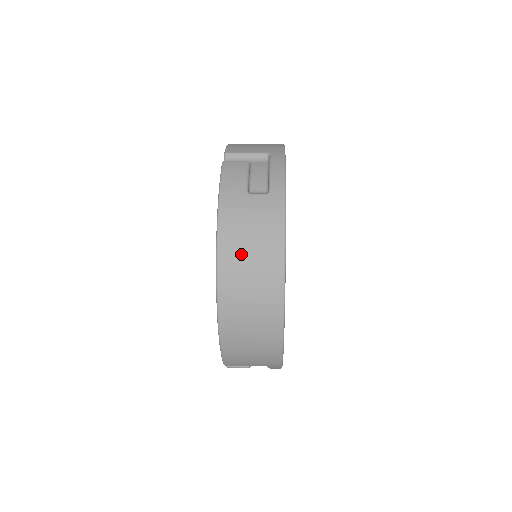
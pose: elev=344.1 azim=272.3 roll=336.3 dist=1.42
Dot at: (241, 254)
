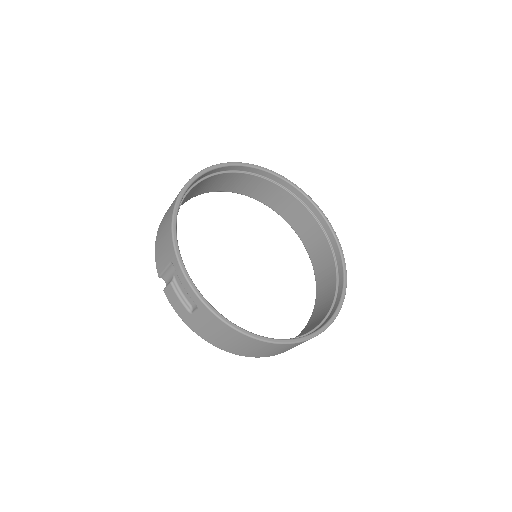
Dot at: occluded
